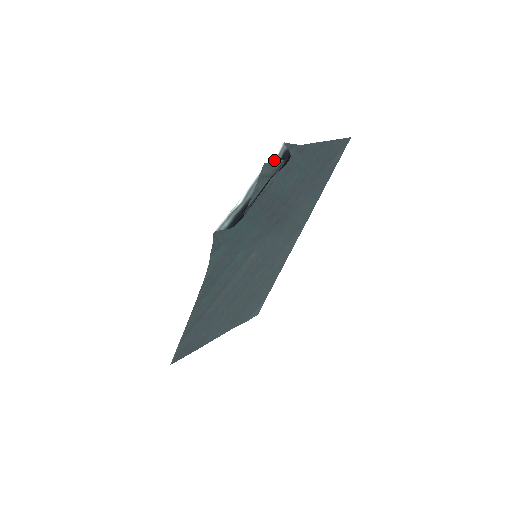
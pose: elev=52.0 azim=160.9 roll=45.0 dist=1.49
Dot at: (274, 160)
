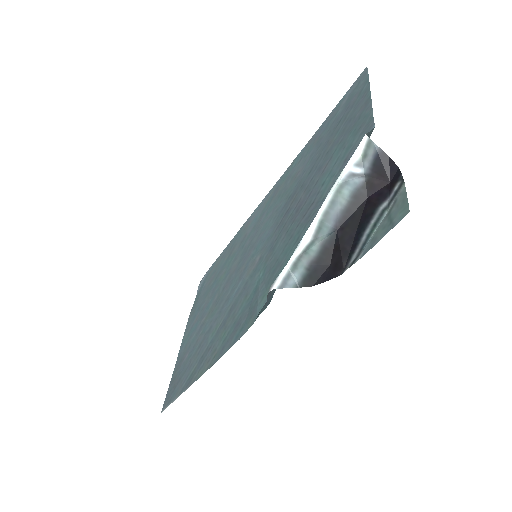
Dot at: (357, 167)
